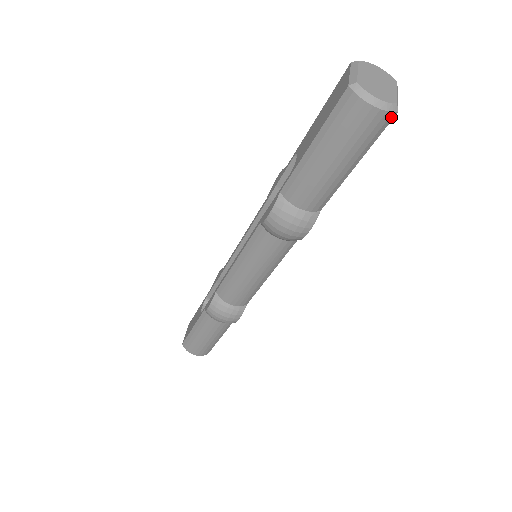
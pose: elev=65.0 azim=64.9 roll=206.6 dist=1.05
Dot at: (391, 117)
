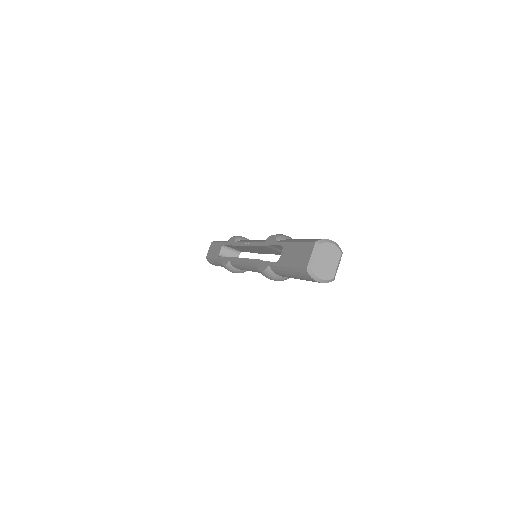
Dot at: (330, 281)
